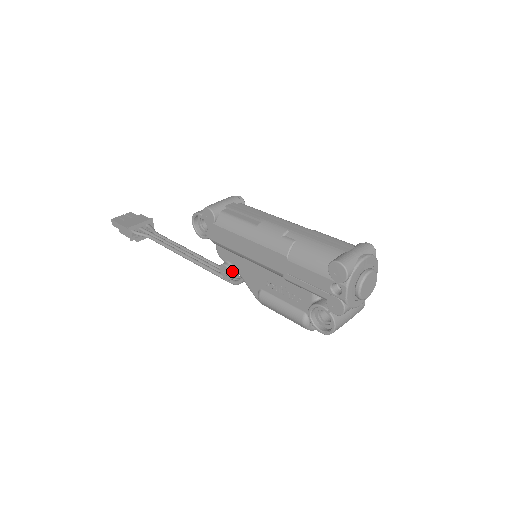
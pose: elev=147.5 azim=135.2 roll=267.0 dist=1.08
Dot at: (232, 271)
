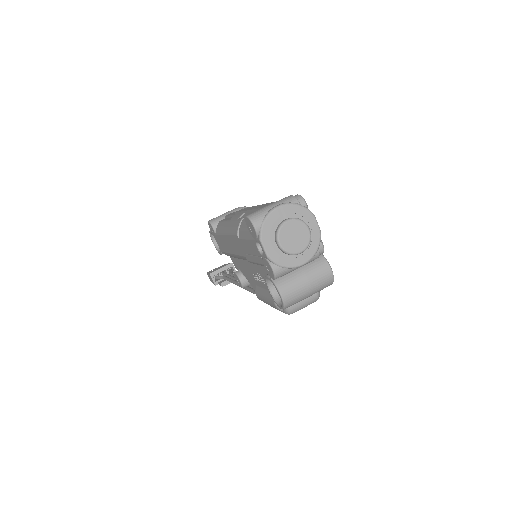
Dot at: (240, 277)
